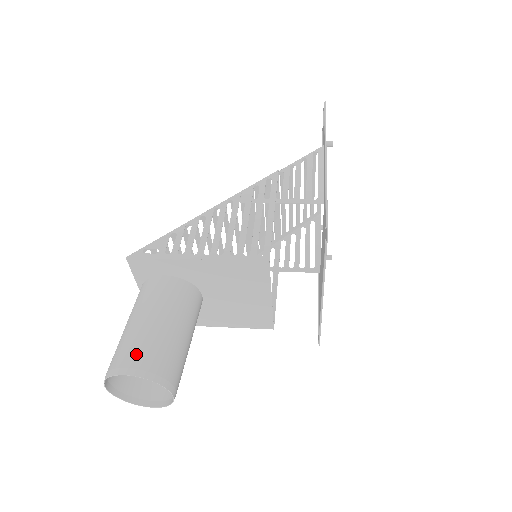
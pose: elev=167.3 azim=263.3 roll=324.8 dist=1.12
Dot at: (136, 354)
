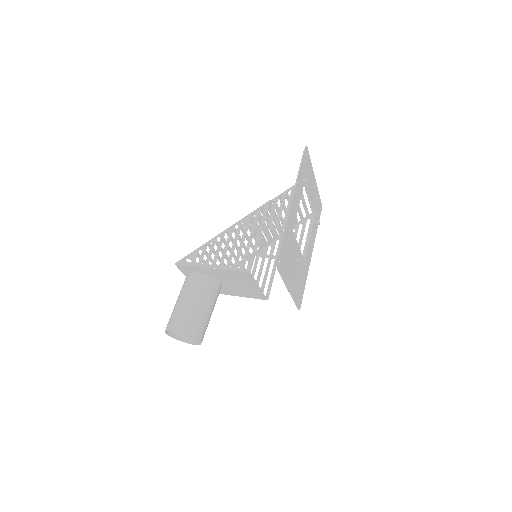
Dot at: (179, 321)
